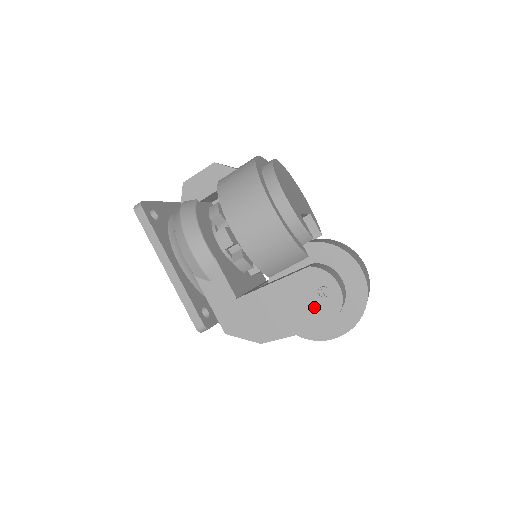
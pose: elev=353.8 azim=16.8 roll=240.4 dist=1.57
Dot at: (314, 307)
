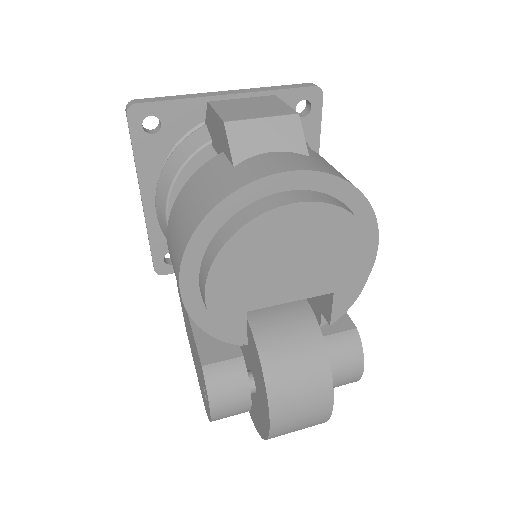
Dot at: (201, 385)
